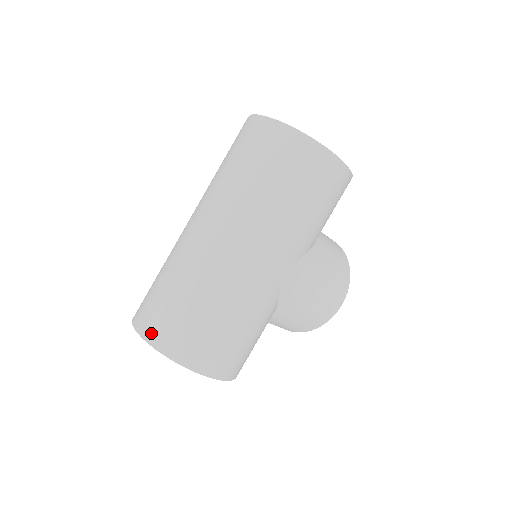
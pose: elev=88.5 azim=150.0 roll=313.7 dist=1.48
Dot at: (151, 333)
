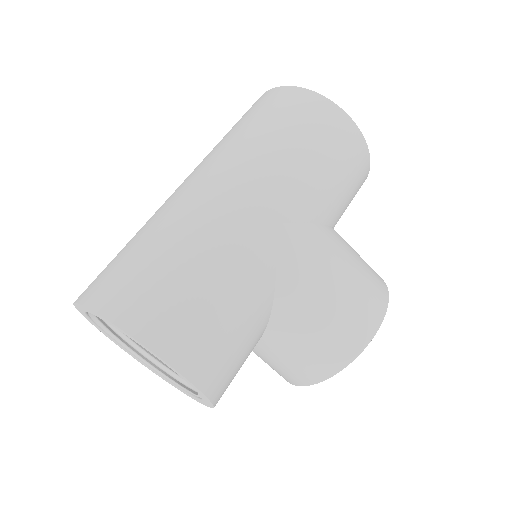
Dot at: (88, 292)
